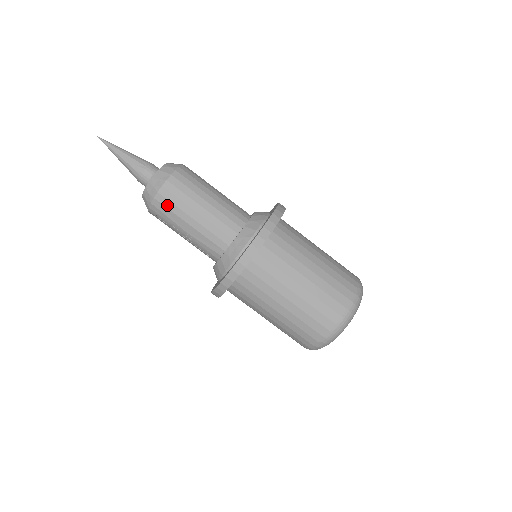
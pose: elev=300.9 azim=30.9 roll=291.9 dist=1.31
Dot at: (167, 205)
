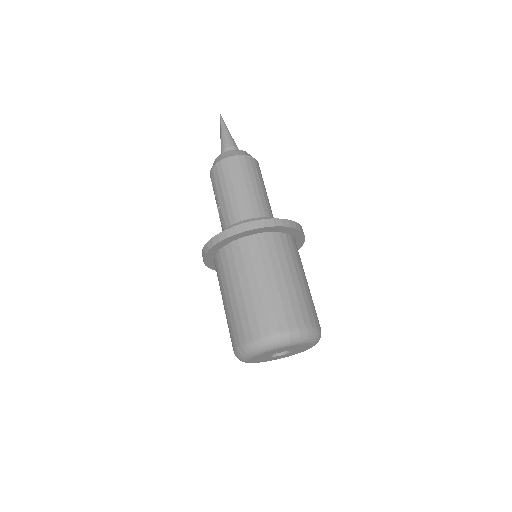
Dot at: (220, 173)
